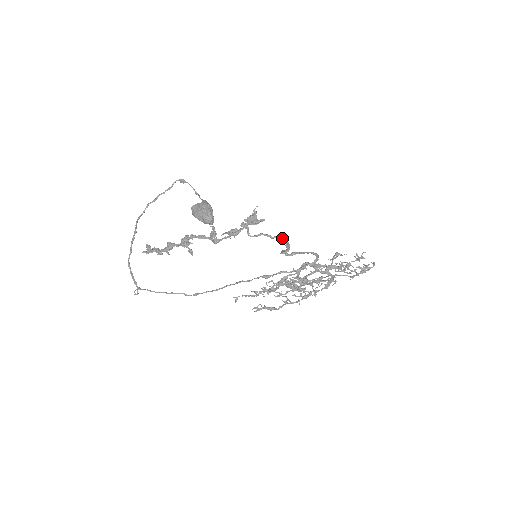
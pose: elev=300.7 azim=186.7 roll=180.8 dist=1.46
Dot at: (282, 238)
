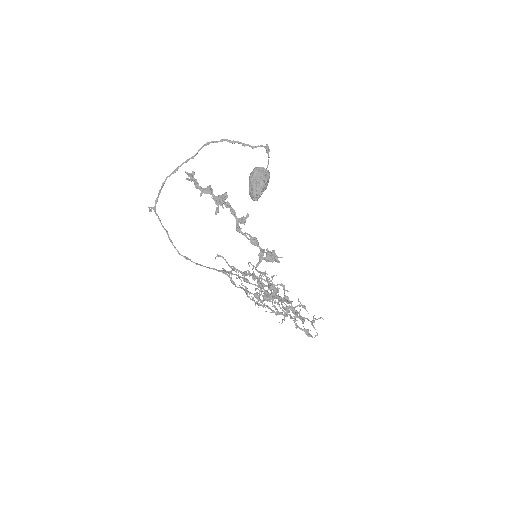
Dot at: (274, 290)
